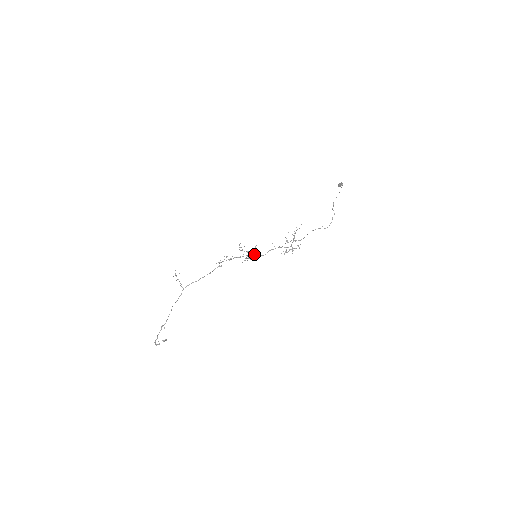
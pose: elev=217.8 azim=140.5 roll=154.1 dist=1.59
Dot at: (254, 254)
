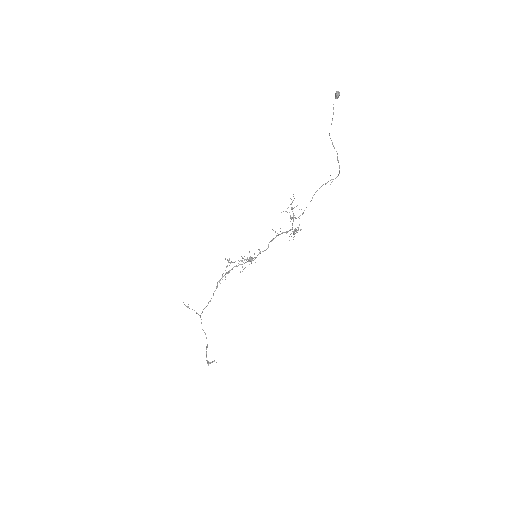
Dot at: (250, 258)
